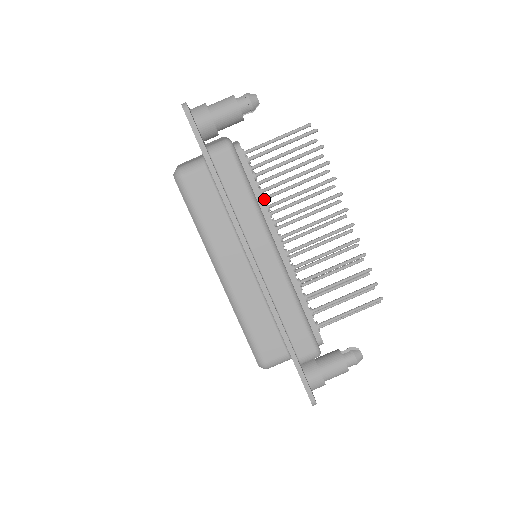
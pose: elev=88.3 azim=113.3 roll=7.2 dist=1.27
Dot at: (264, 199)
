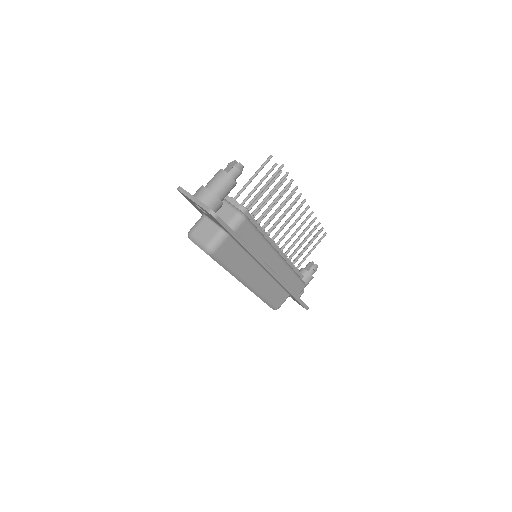
Dot at: occluded
